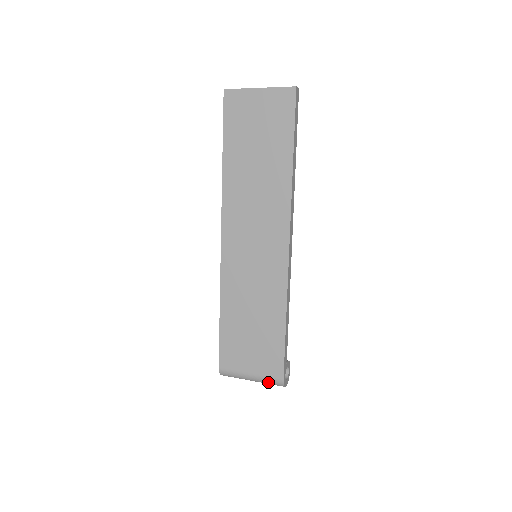
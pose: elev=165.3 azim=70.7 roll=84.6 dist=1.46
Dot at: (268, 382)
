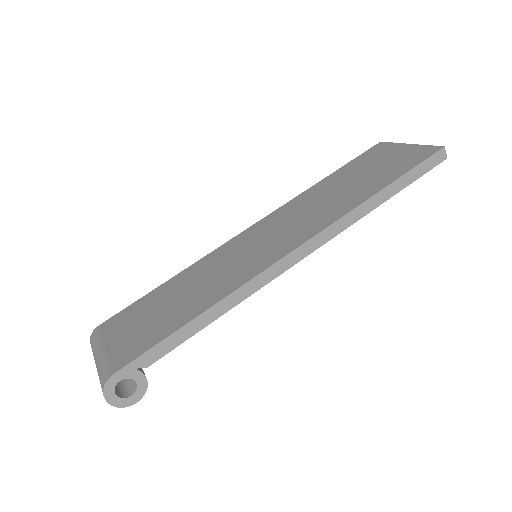
Dot at: (101, 370)
